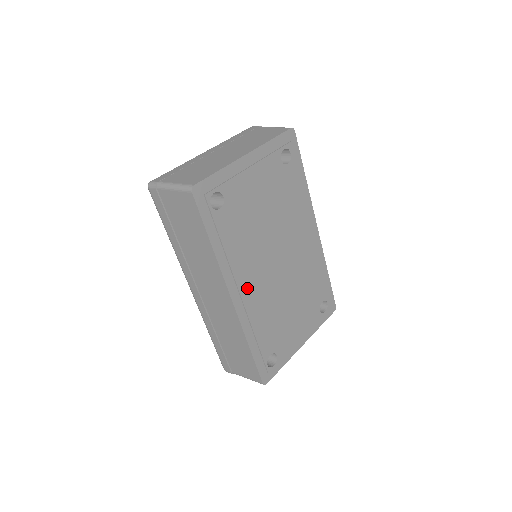
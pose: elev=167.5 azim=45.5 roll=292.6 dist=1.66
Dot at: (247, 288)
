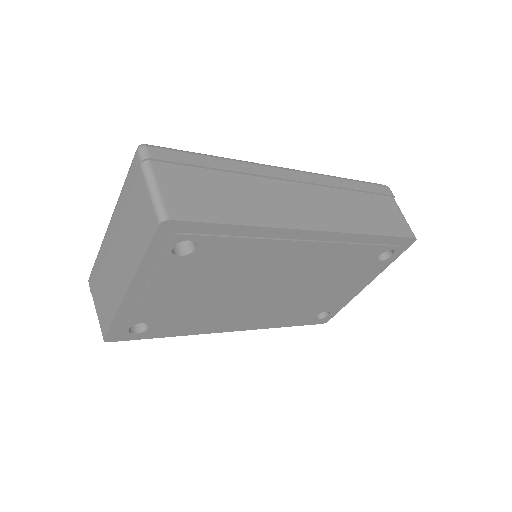
Dot at: (242, 321)
